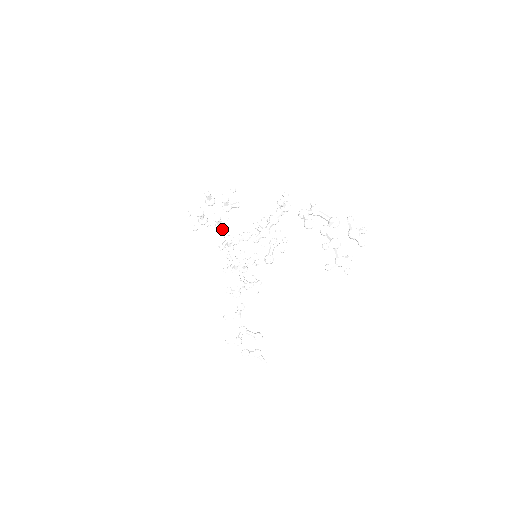
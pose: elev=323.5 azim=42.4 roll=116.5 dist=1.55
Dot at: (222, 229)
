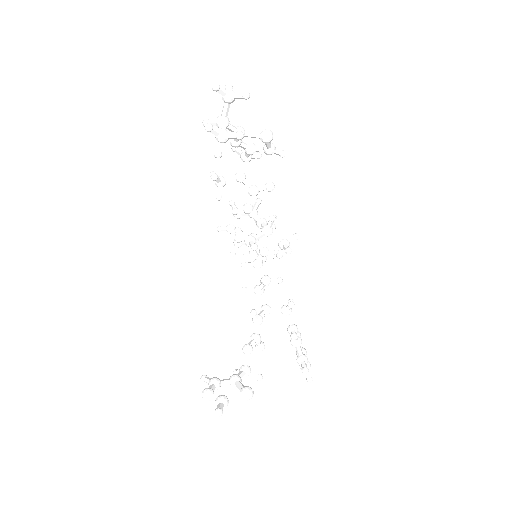
Dot at: occluded
